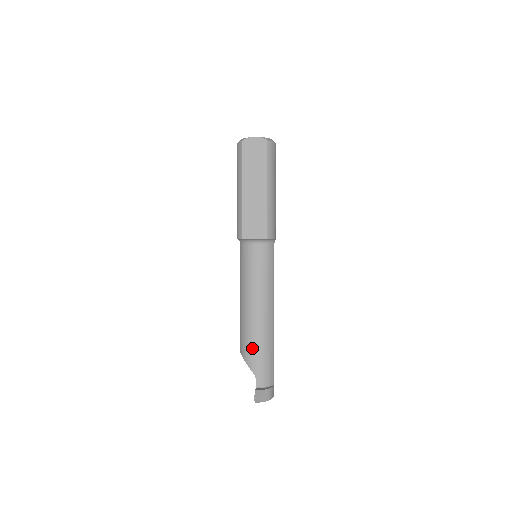
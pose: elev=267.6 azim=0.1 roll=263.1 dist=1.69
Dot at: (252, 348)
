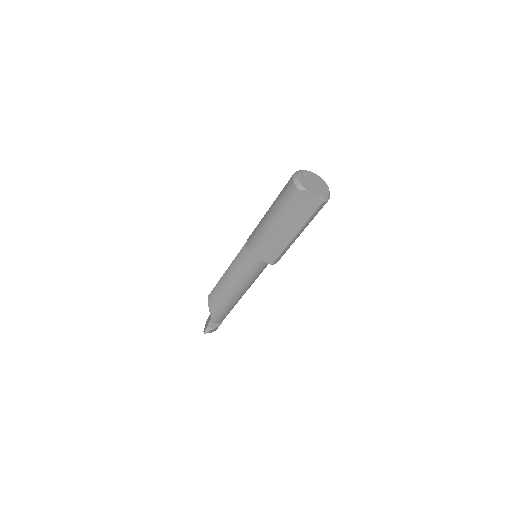
Dot at: (218, 305)
